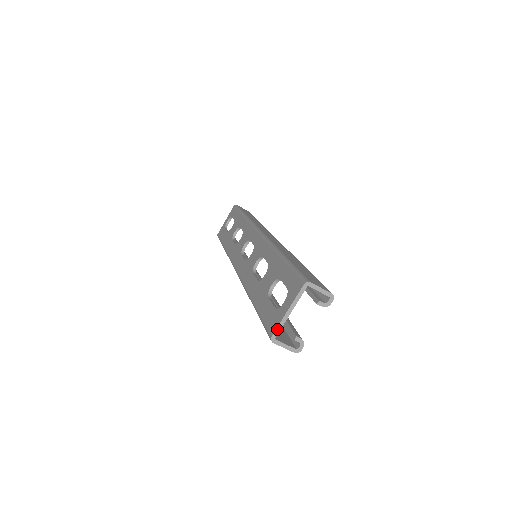
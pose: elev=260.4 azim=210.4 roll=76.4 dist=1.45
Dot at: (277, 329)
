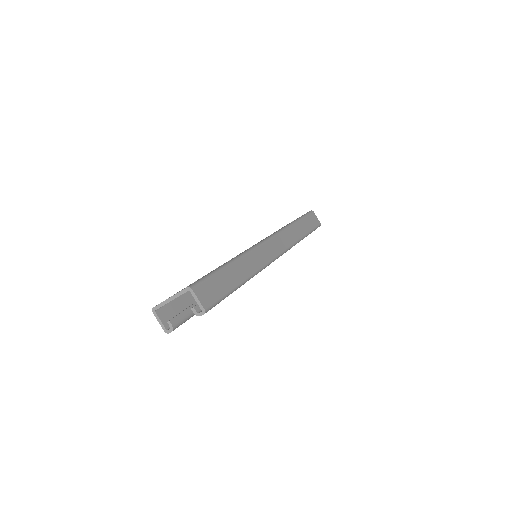
Dot at: (158, 305)
